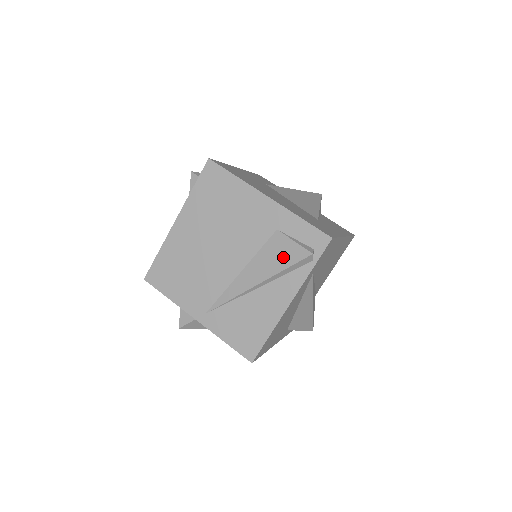
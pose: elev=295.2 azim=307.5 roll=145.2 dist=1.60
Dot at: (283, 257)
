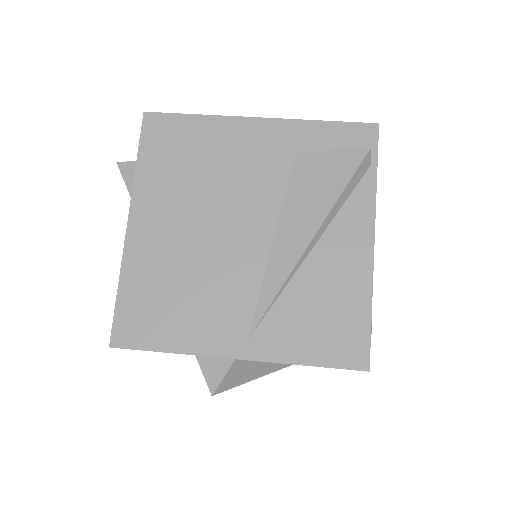
Dot at: (329, 179)
